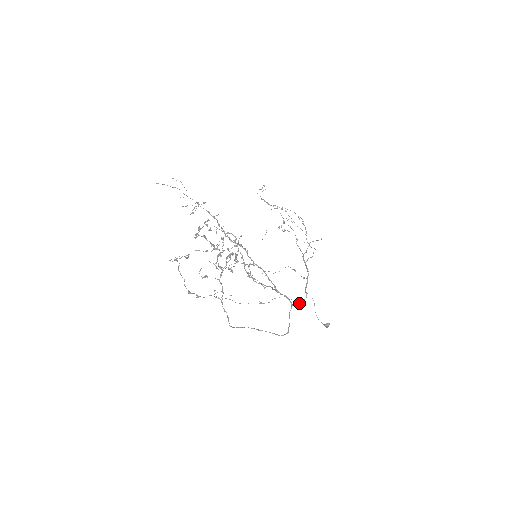
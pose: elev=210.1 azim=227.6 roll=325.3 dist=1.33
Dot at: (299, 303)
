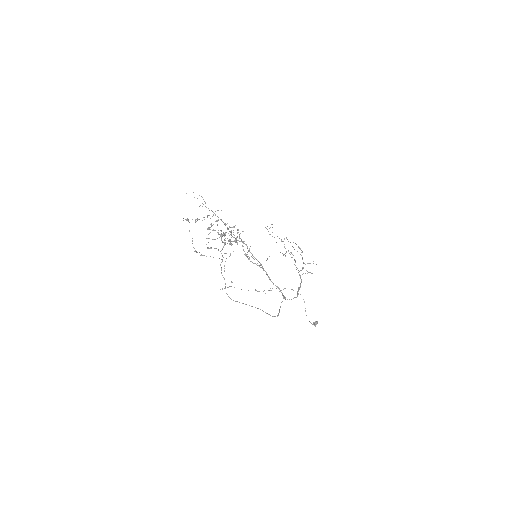
Dot at: (291, 299)
